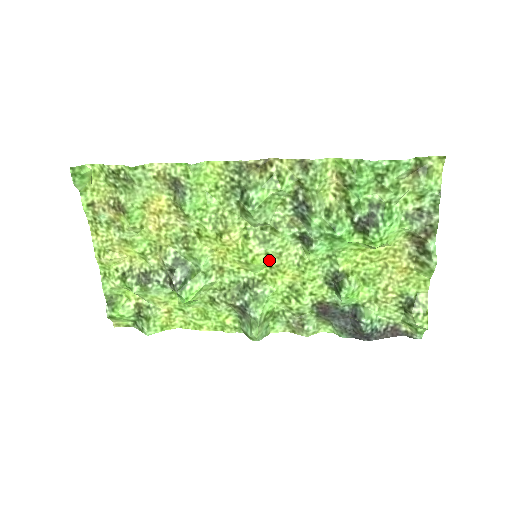
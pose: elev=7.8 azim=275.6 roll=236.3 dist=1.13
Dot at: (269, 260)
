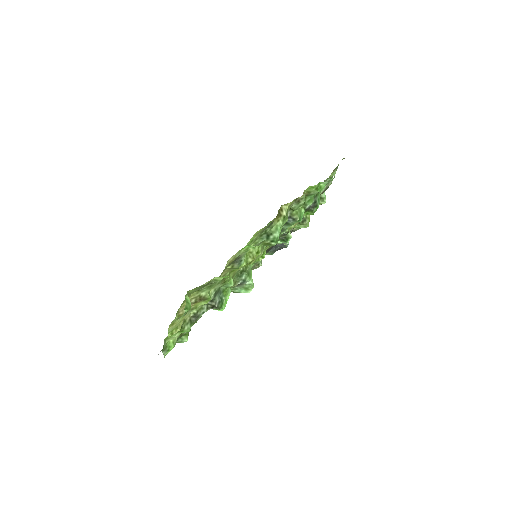
Dot at: occluded
